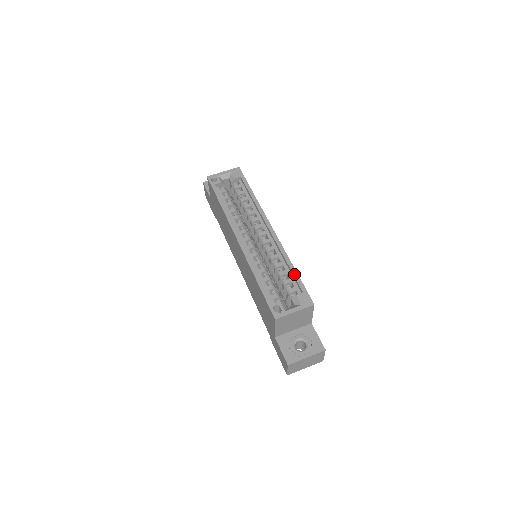
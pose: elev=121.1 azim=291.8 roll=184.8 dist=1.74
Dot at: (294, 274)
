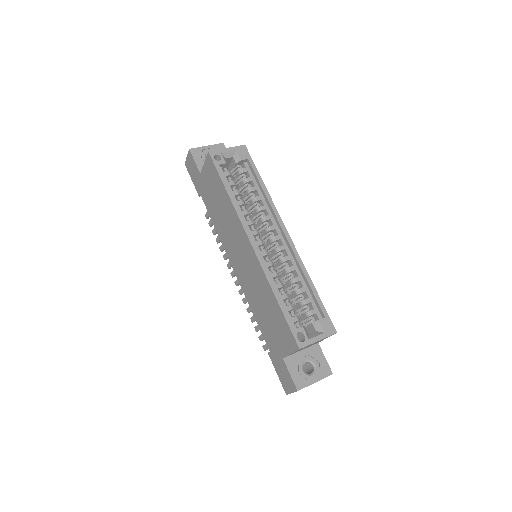
Dot at: (315, 294)
